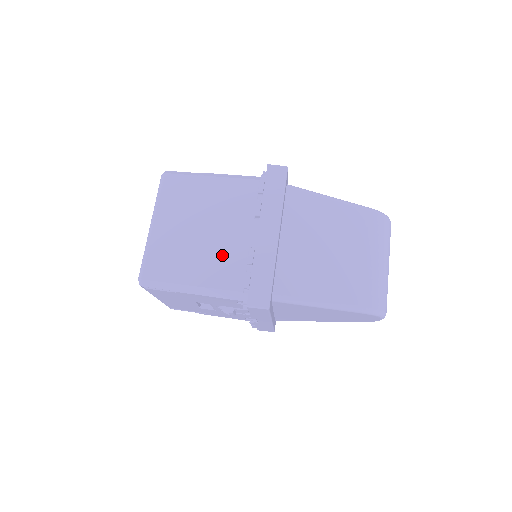
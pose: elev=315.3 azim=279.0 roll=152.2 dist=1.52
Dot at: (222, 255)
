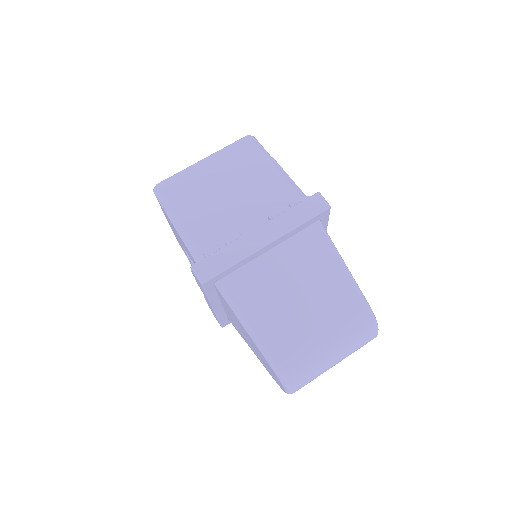
Dot at: (219, 221)
